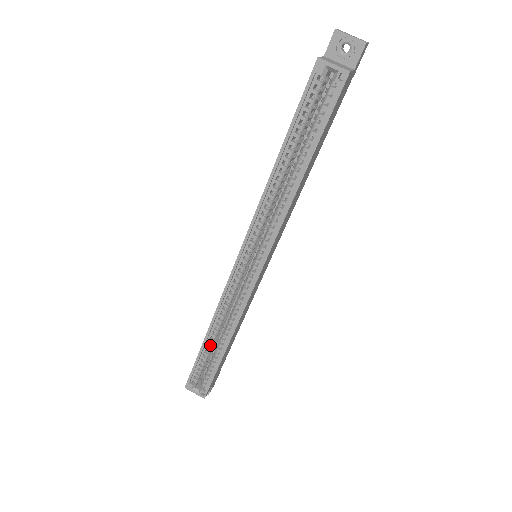
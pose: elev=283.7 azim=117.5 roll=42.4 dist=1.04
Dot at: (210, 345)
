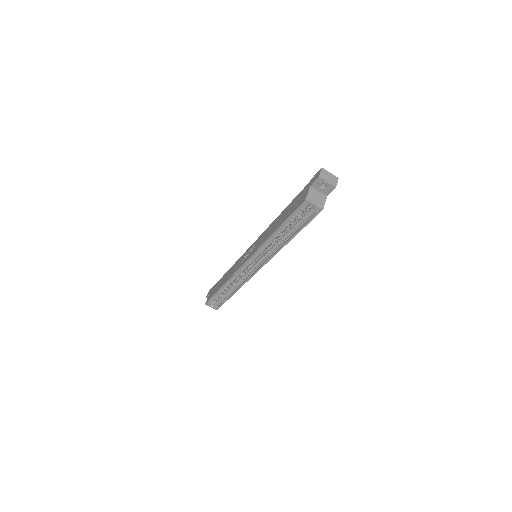
Dot at: (223, 290)
